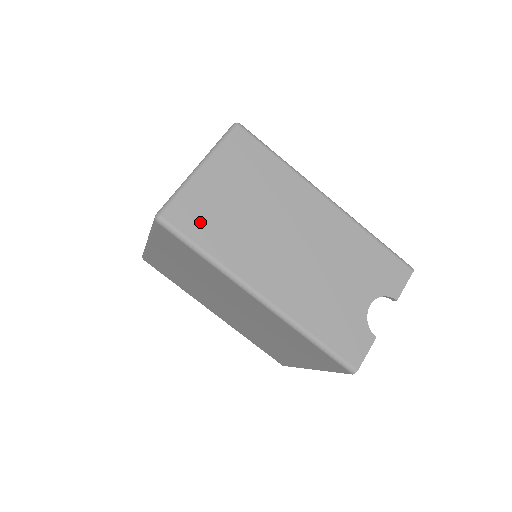
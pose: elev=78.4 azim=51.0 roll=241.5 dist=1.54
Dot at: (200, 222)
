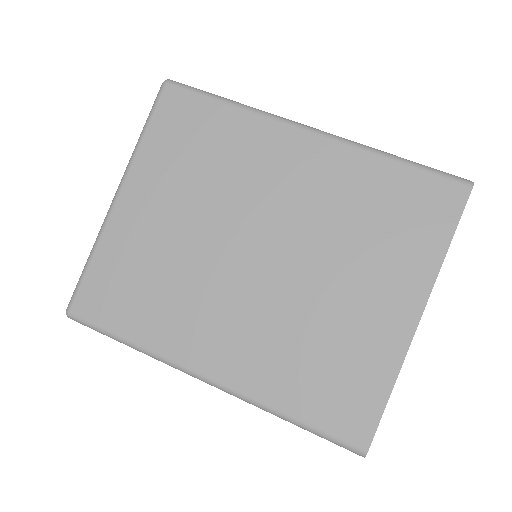
Dot at: occluded
